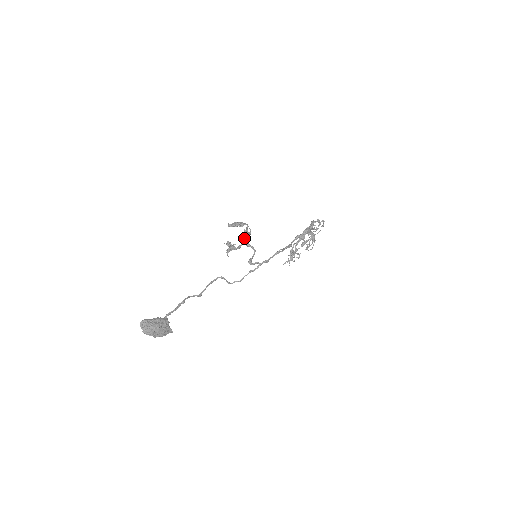
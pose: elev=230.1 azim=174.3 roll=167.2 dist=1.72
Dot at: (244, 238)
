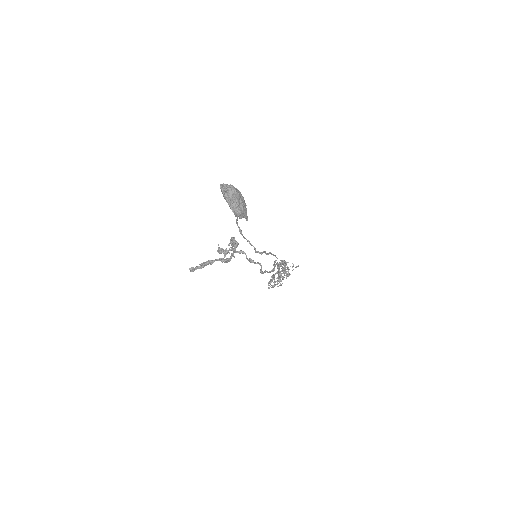
Dot at: (234, 248)
